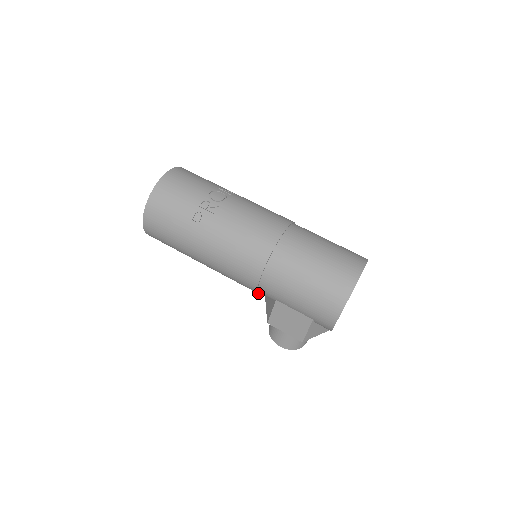
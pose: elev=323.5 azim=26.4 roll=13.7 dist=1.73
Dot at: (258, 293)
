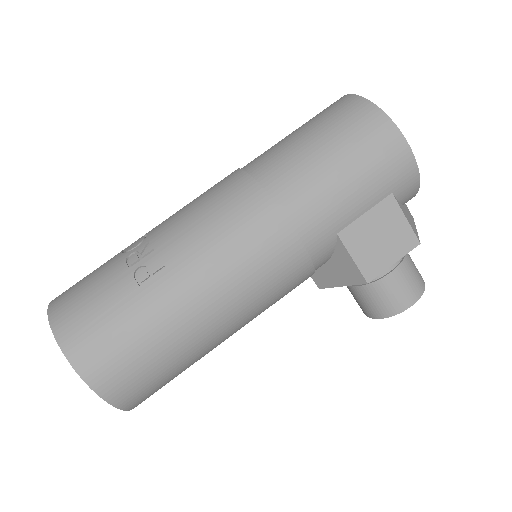
Dot at: (313, 267)
